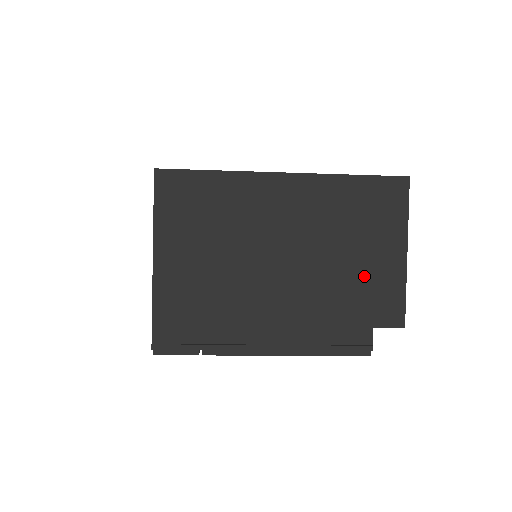
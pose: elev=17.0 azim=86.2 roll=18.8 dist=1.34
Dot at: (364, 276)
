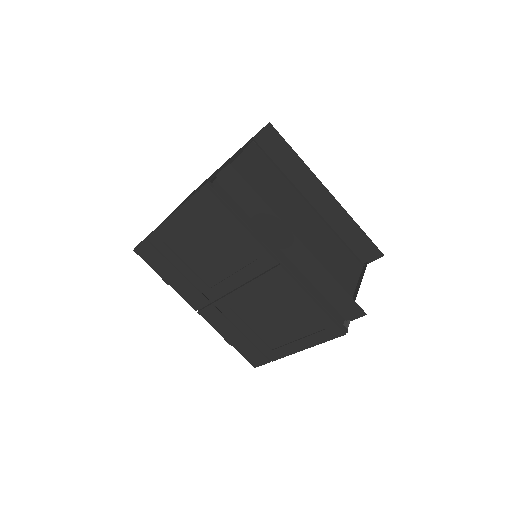
Dot at: occluded
